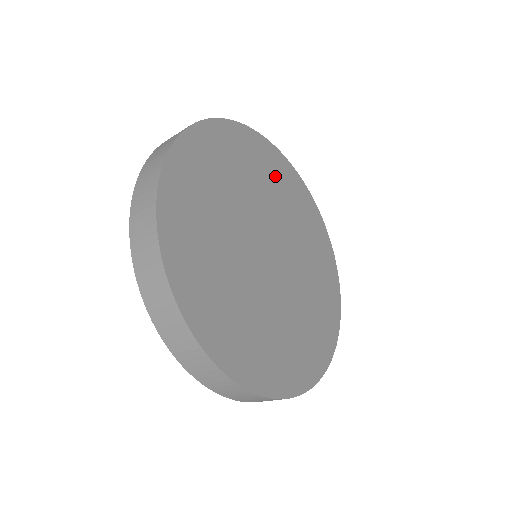
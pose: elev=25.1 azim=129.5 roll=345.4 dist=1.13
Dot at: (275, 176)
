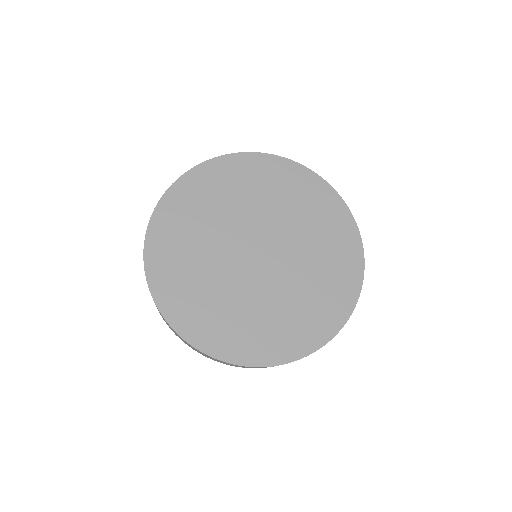
Dot at: (244, 181)
